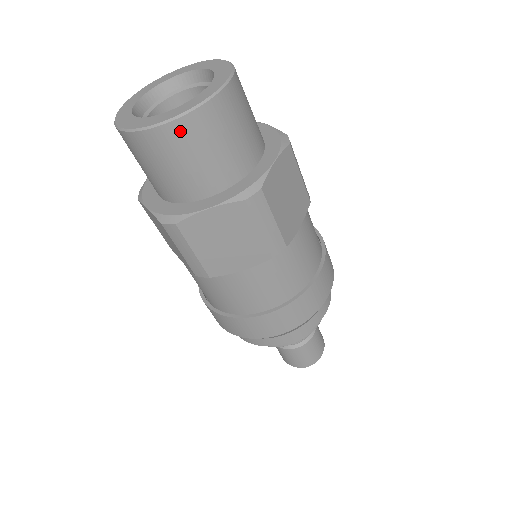
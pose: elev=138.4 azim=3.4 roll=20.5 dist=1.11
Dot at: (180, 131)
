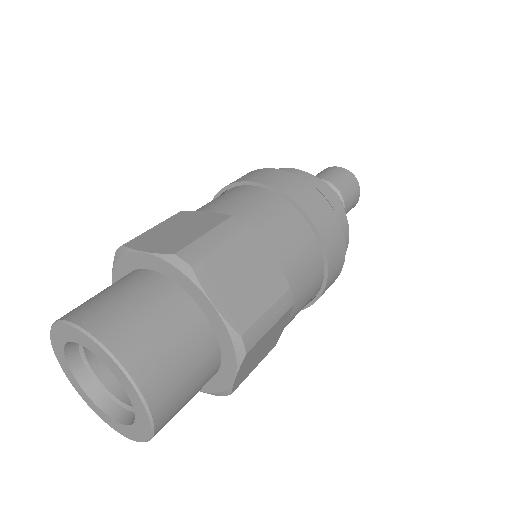
Dot at: (164, 419)
